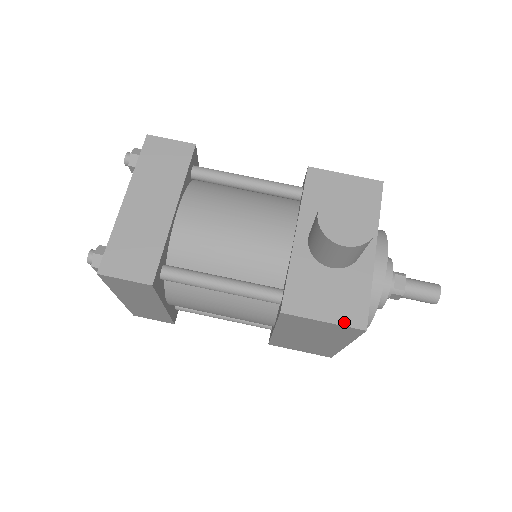
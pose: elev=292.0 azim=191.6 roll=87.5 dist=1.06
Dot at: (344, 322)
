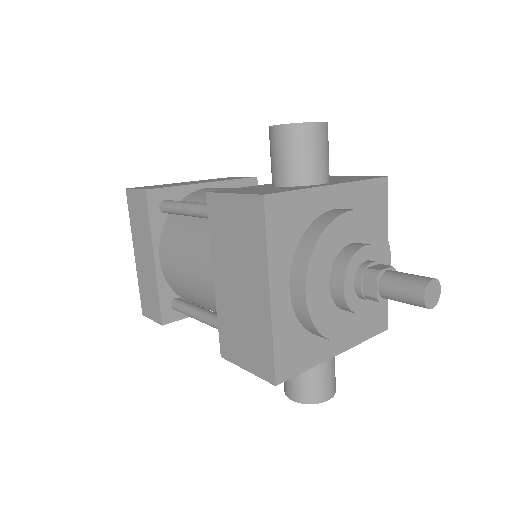
Dot at: (250, 193)
